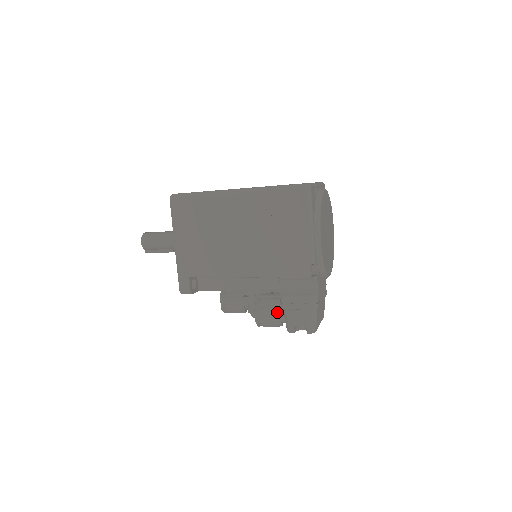
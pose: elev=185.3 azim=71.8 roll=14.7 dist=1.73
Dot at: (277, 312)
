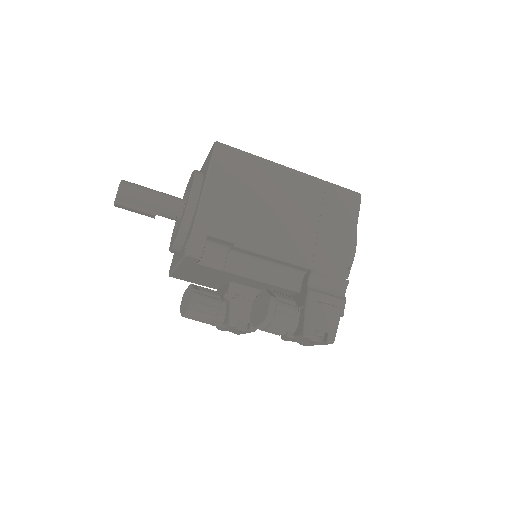
Dot at: (293, 312)
